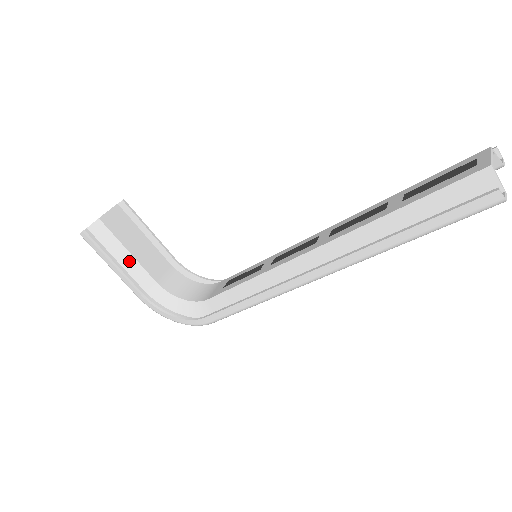
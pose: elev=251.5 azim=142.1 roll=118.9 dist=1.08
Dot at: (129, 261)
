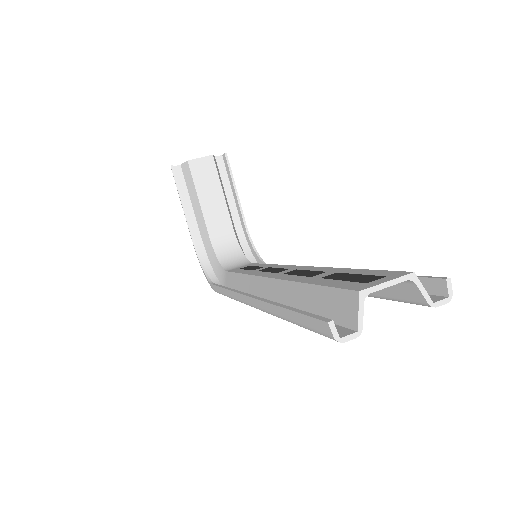
Dot at: (197, 206)
